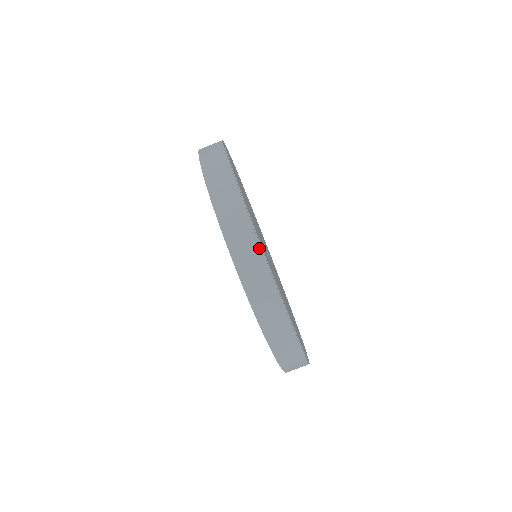
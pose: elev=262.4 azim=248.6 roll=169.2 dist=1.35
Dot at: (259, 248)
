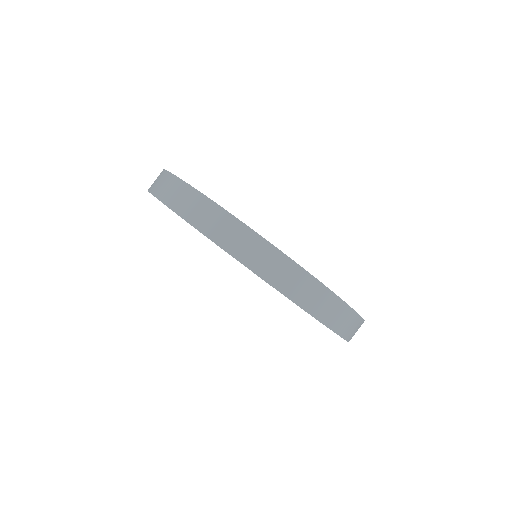
Dot at: (188, 186)
